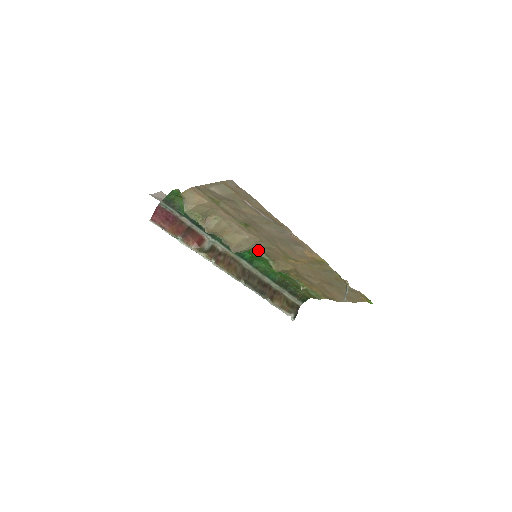
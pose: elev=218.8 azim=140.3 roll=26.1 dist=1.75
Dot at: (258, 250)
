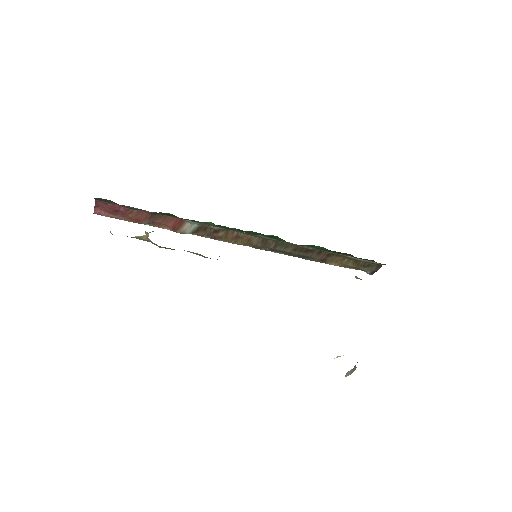
Dot at: occluded
